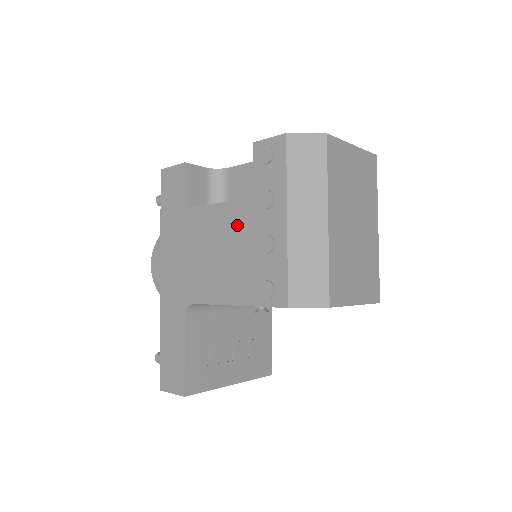
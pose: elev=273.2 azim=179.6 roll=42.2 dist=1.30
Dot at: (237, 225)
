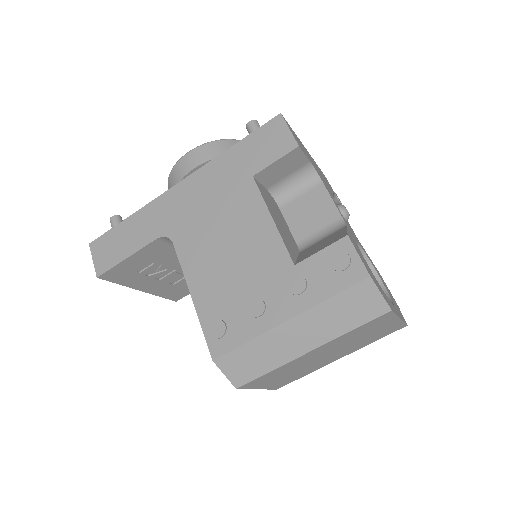
Dot at: (261, 259)
